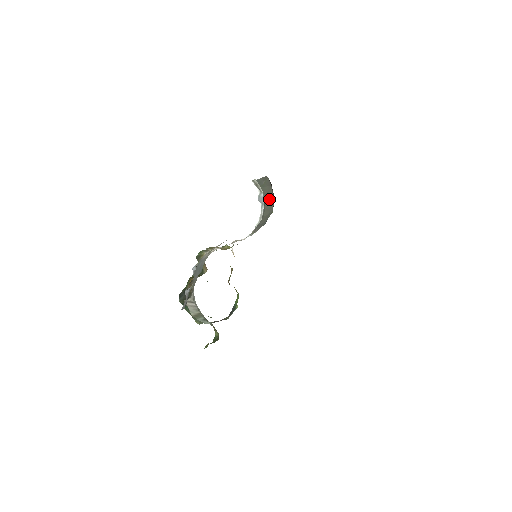
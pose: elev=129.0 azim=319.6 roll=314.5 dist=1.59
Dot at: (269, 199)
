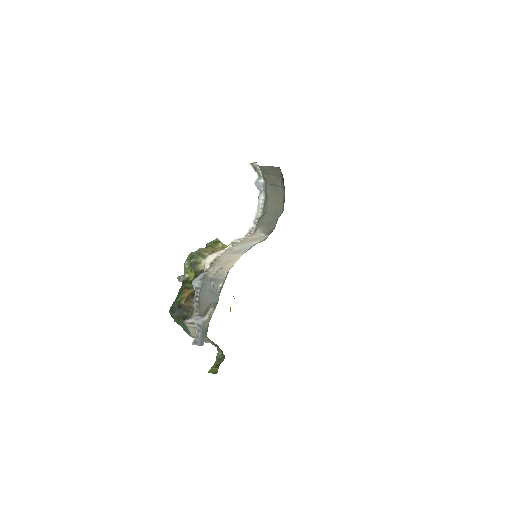
Dot at: (275, 191)
